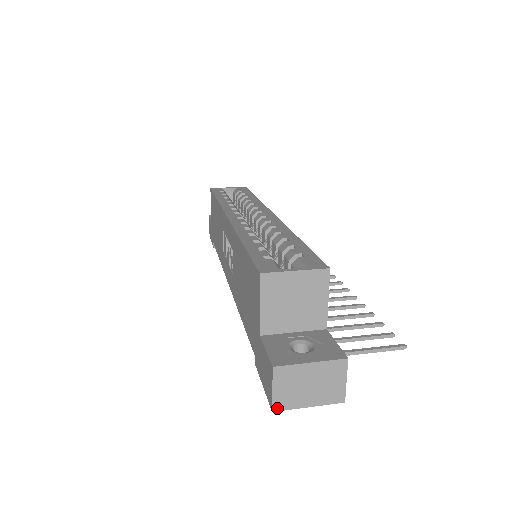
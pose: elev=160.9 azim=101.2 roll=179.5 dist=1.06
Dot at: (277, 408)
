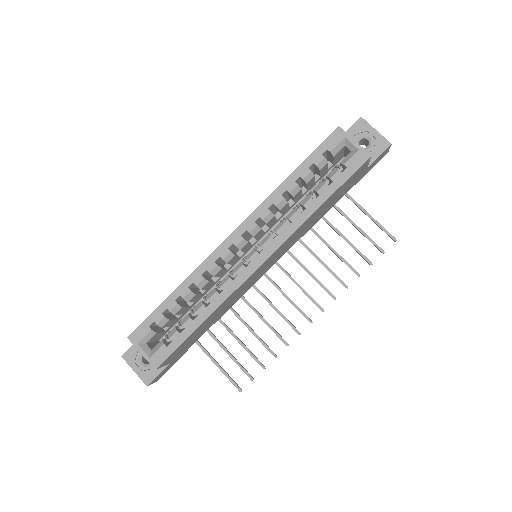
Dot at: occluded
